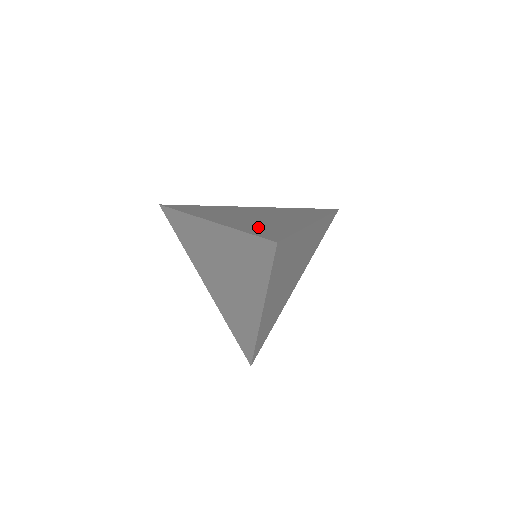
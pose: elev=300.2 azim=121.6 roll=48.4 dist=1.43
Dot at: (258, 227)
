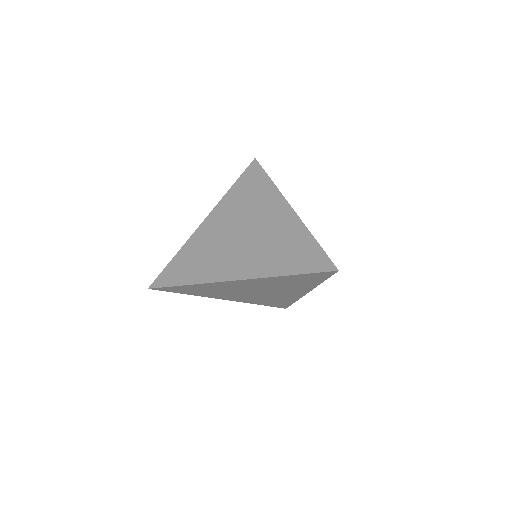
Dot at: occluded
